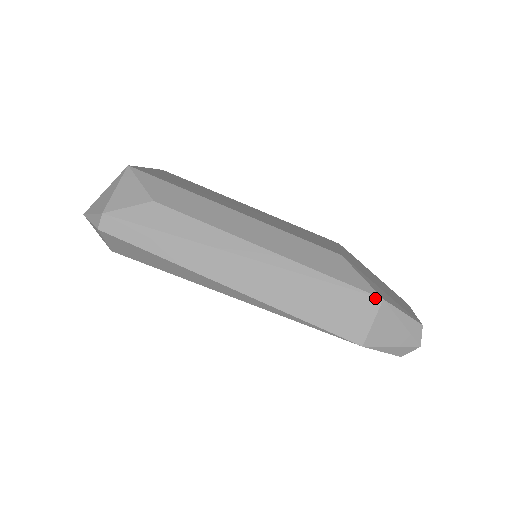
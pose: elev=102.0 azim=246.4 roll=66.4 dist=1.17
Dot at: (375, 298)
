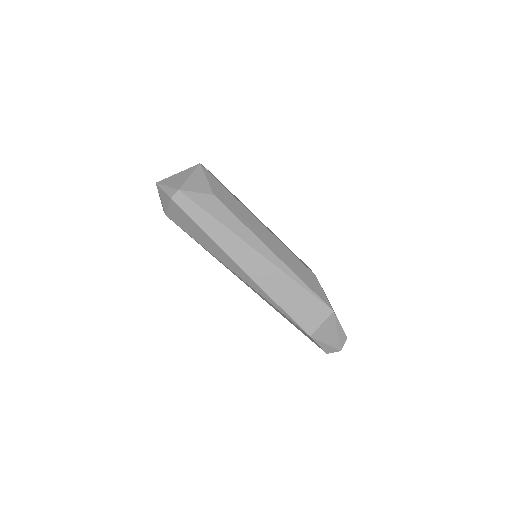
Dot at: (329, 309)
